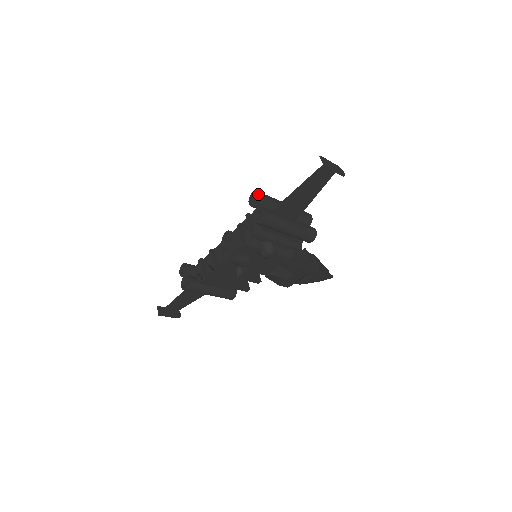
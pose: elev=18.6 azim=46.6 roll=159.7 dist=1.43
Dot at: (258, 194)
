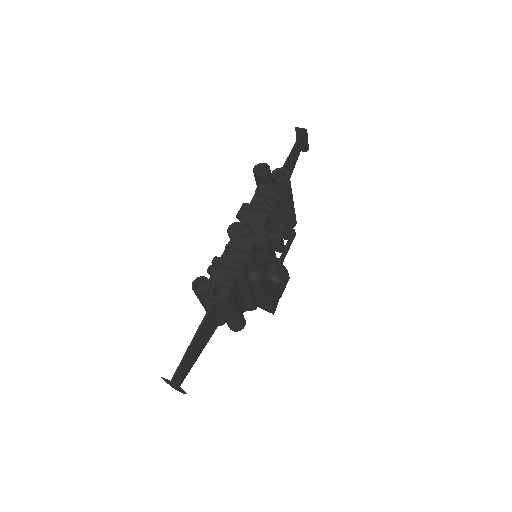
Dot at: (264, 164)
